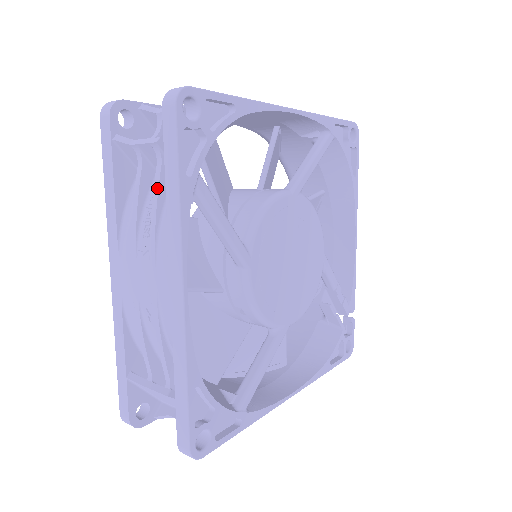
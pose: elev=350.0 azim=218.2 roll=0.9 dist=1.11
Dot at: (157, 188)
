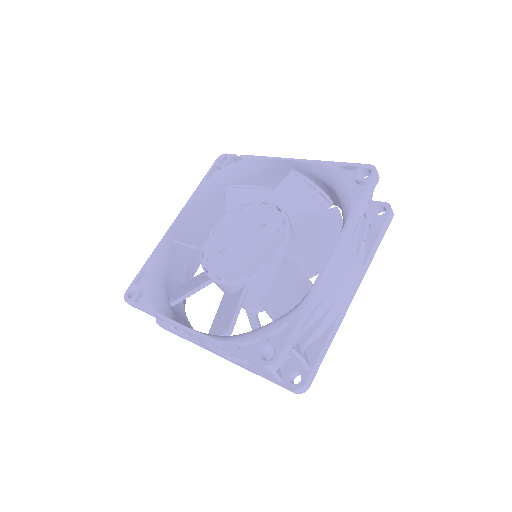
Dot at: occluded
